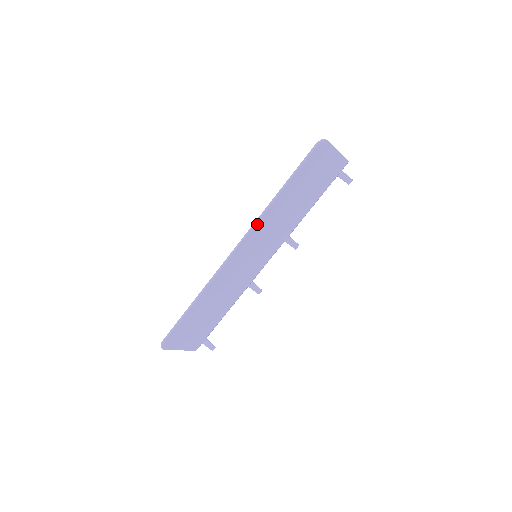
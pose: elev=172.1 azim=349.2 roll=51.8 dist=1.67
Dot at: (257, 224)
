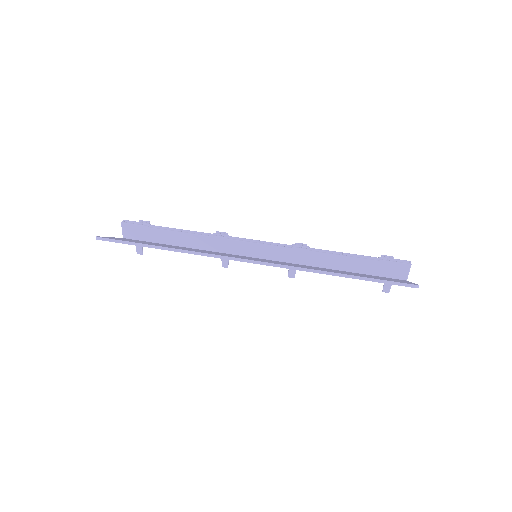
Dot at: (289, 268)
